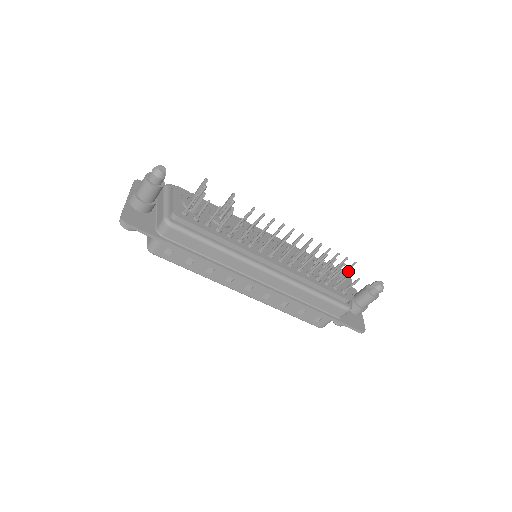
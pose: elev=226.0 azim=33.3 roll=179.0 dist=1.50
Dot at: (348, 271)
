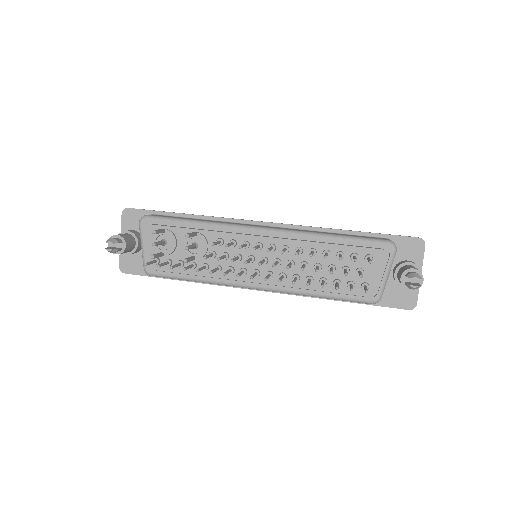
Dot at: occluded
